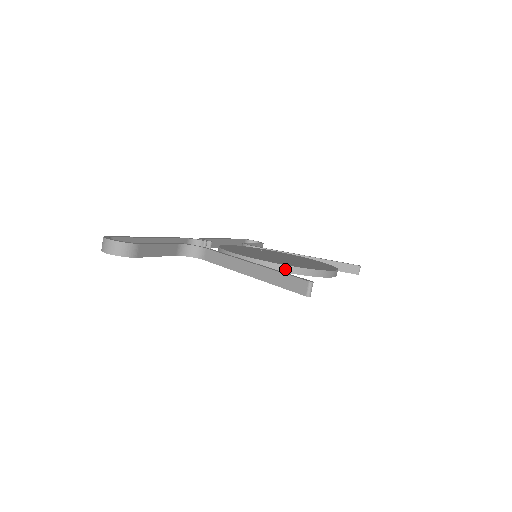
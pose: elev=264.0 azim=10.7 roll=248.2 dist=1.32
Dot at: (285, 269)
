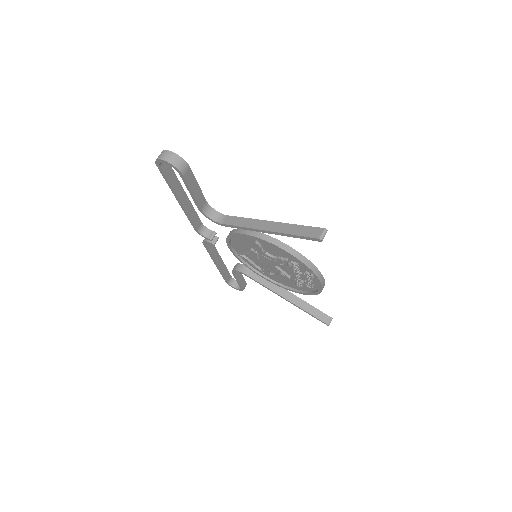
Dot at: (290, 250)
